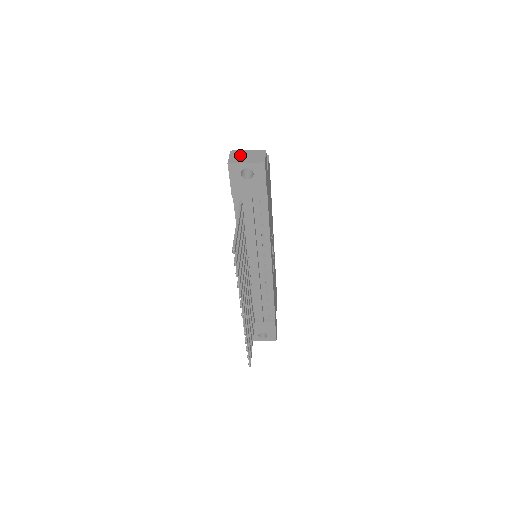
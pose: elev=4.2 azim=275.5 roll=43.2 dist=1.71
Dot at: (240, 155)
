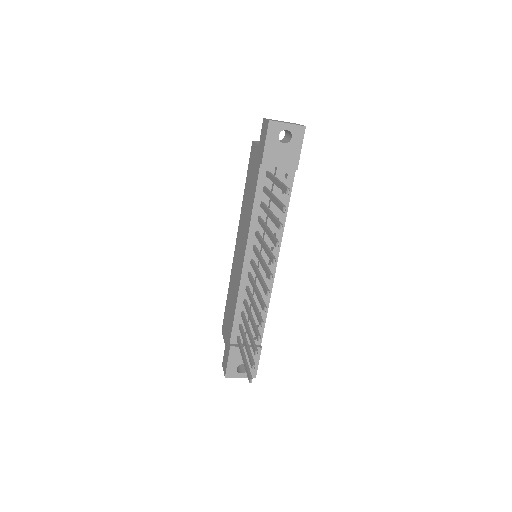
Dot at: occluded
